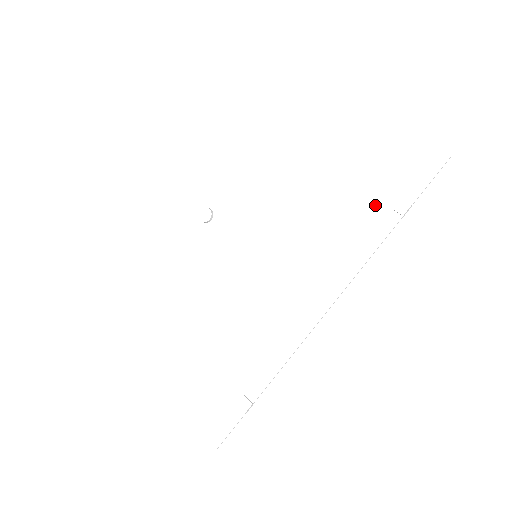
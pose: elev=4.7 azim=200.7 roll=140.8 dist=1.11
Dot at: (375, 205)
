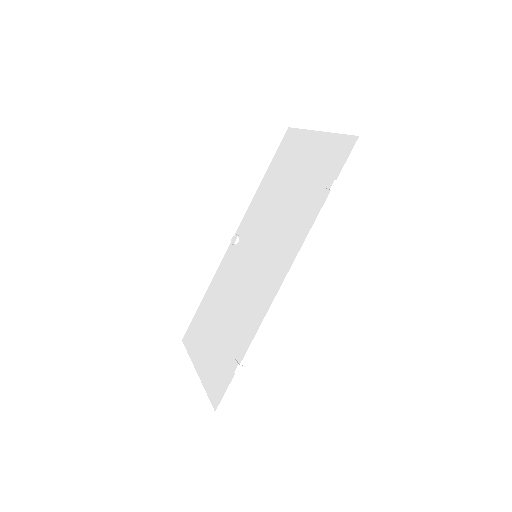
Dot at: (317, 191)
